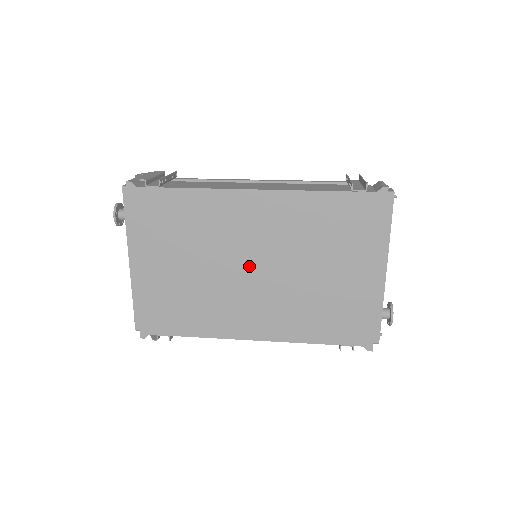
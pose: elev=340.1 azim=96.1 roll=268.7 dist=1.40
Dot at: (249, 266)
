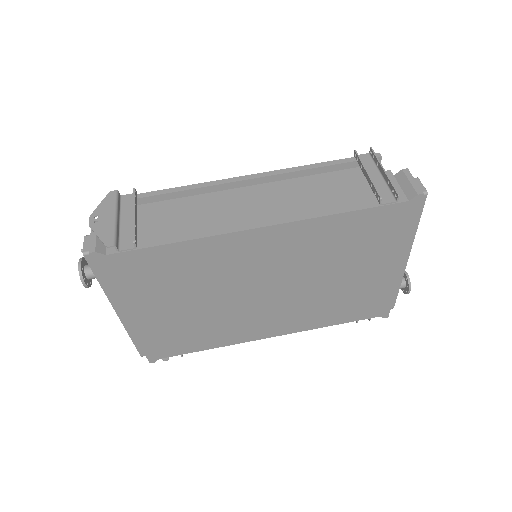
Dot at: (261, 290)
